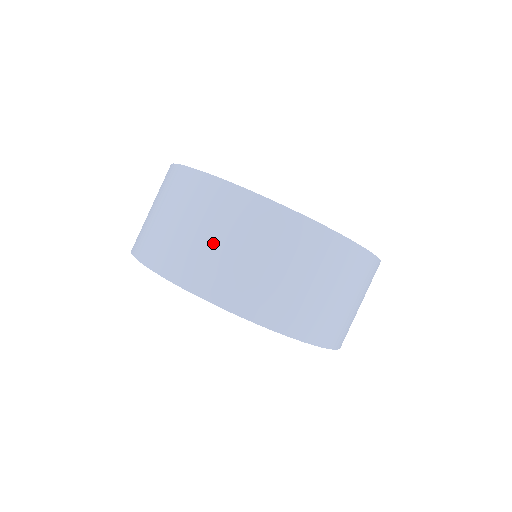
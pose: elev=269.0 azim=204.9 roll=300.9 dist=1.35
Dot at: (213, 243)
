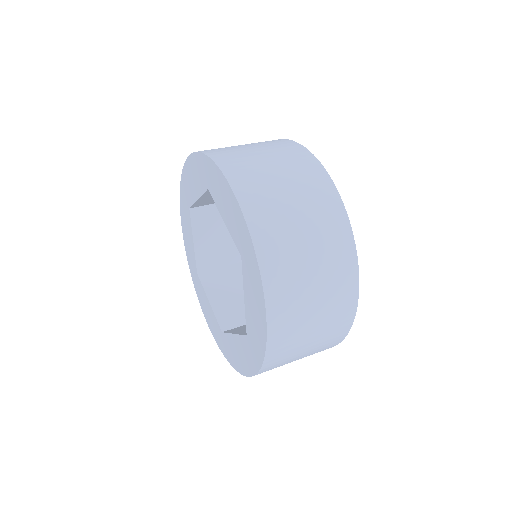
Dot at: occluded
